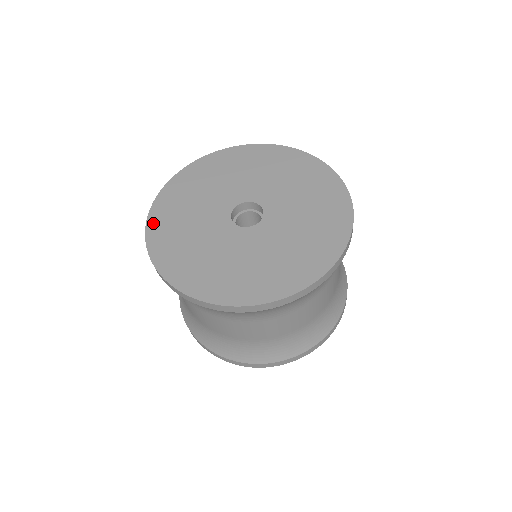
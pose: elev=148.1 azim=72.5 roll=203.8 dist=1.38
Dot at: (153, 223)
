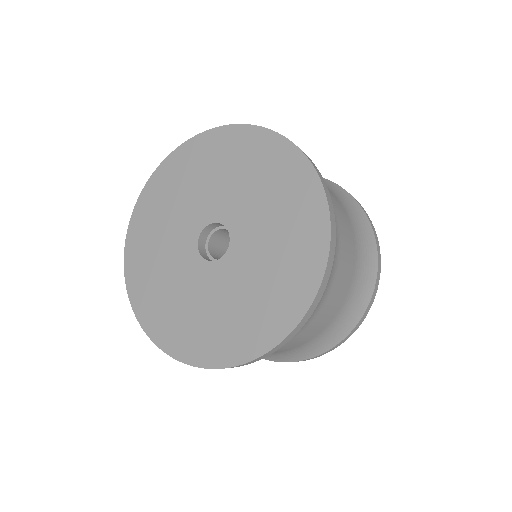
Dot at: (139, 210)
